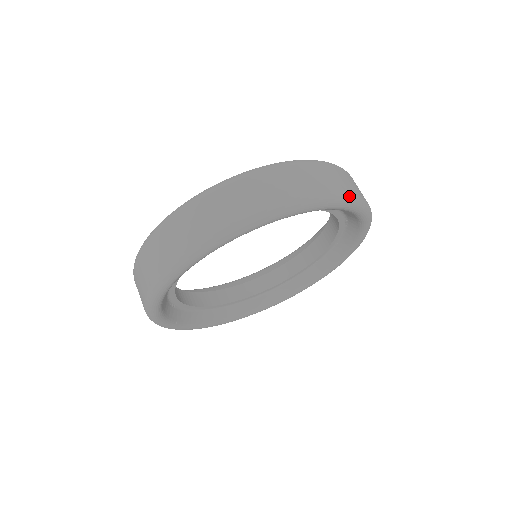
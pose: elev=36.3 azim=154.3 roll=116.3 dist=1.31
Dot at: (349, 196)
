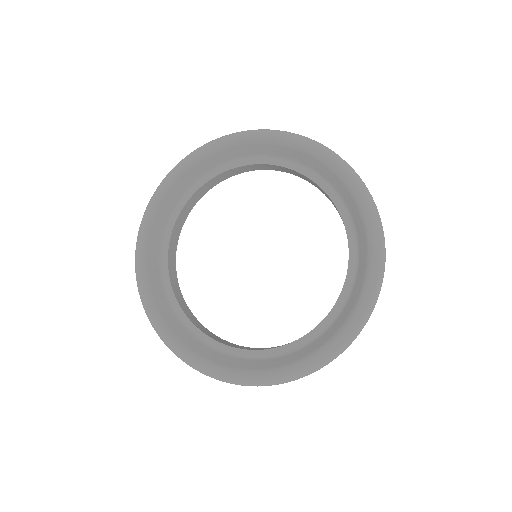
Dot at: (334, 152)
